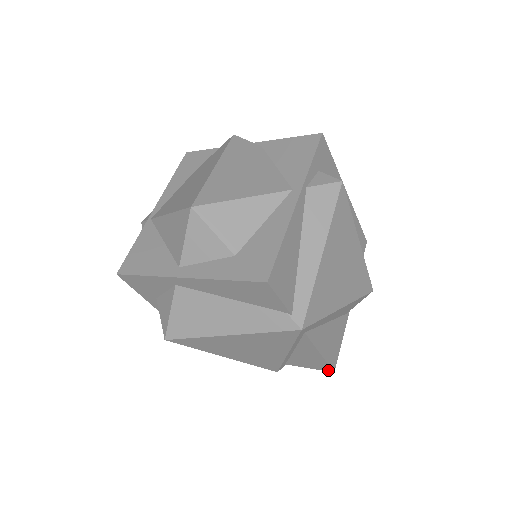
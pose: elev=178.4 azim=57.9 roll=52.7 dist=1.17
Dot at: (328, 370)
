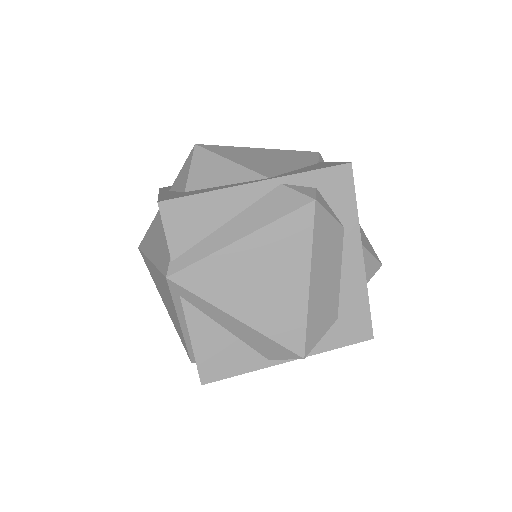
Dot at: (200, 379)
